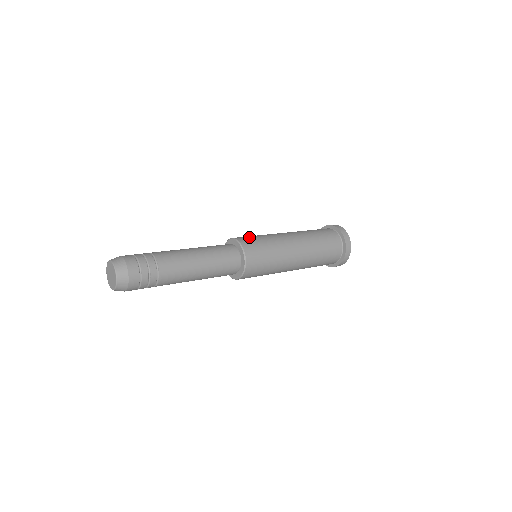
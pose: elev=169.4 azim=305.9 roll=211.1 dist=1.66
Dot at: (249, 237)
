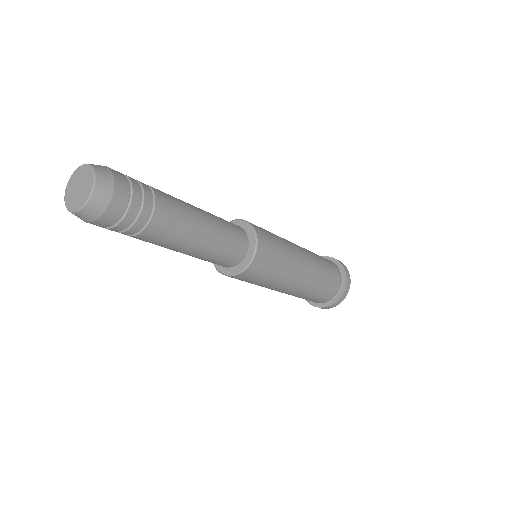
Dot at: occluded
